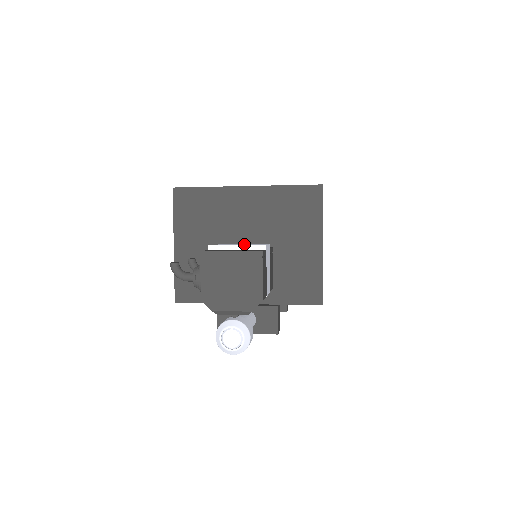
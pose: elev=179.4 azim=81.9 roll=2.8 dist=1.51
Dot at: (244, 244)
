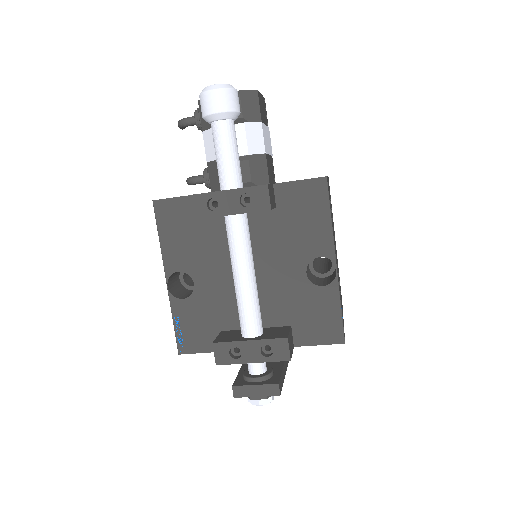
Dot at: occluded
